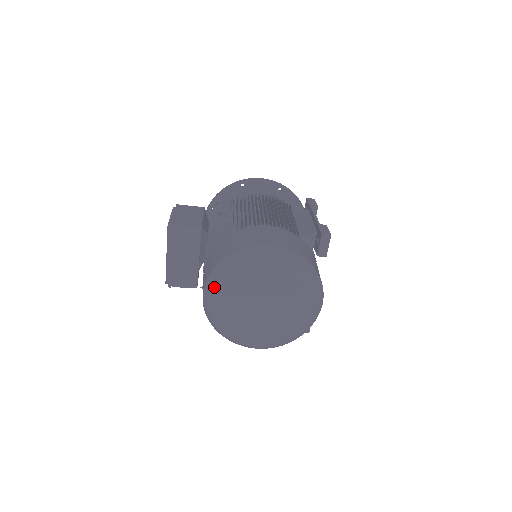
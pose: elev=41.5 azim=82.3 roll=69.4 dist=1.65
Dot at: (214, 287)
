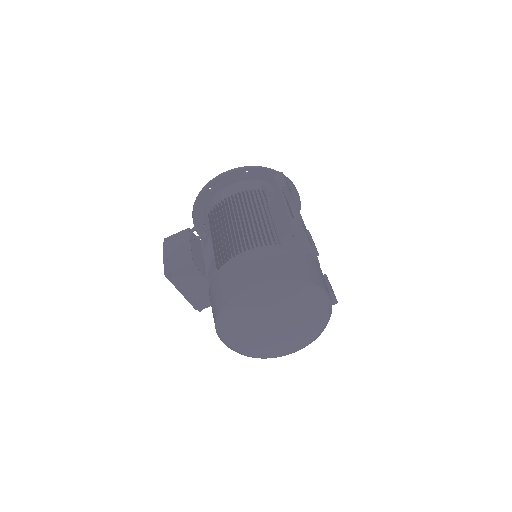
Dot at: (224, 338)
